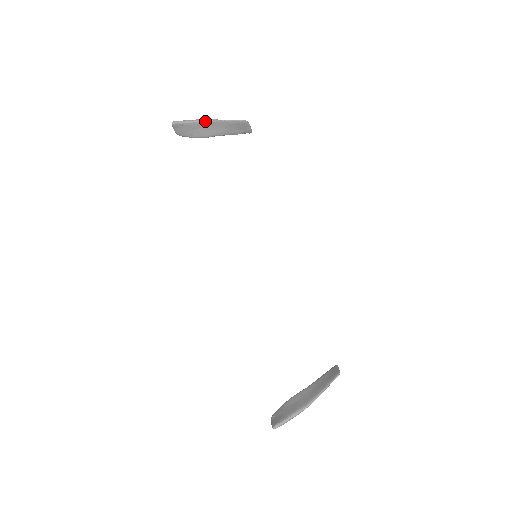
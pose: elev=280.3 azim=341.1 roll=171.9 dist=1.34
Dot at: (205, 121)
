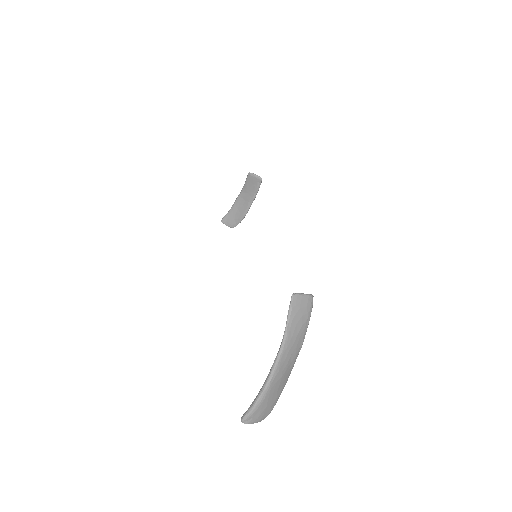
Dot at: (236, 201)
